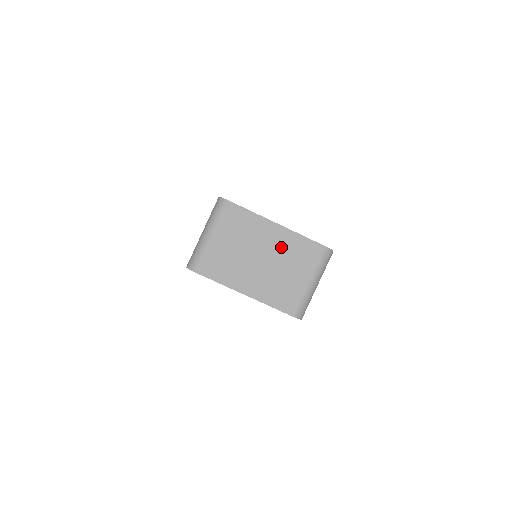
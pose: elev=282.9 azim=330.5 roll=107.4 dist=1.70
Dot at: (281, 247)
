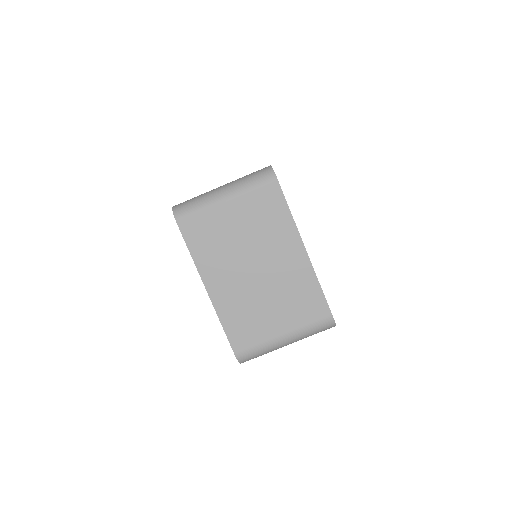
Dot at: (287, 275)
